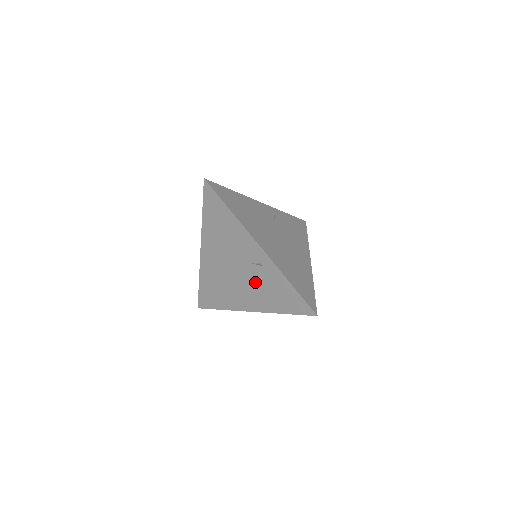
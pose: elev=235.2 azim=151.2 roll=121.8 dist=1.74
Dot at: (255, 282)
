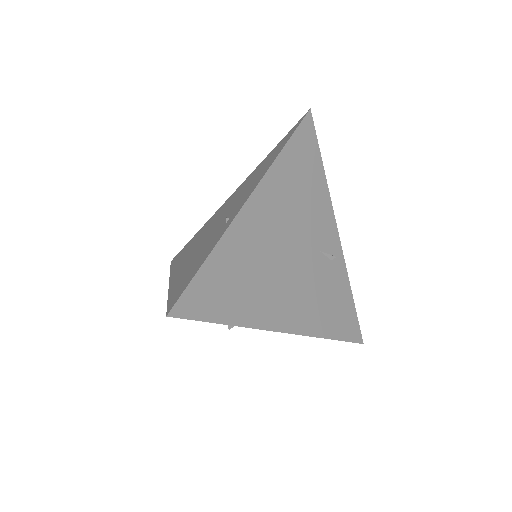
Dot at: (205, 243)
